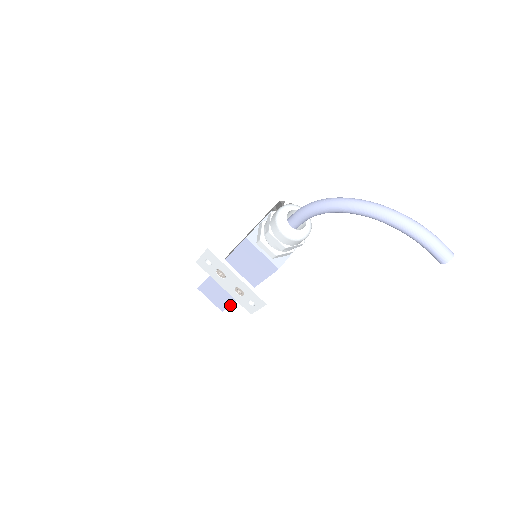
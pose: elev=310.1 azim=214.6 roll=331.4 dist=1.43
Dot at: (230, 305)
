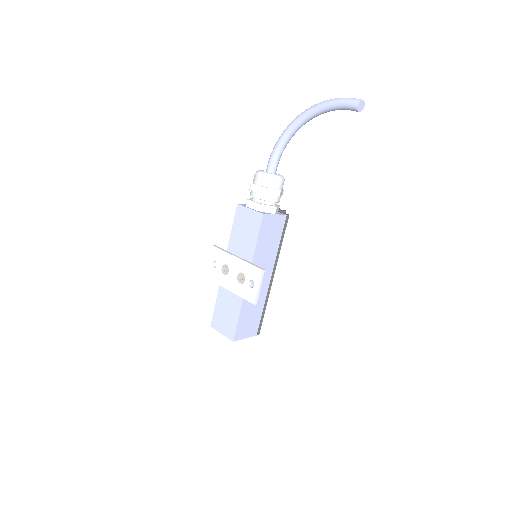
Dot at: (238, 319)
